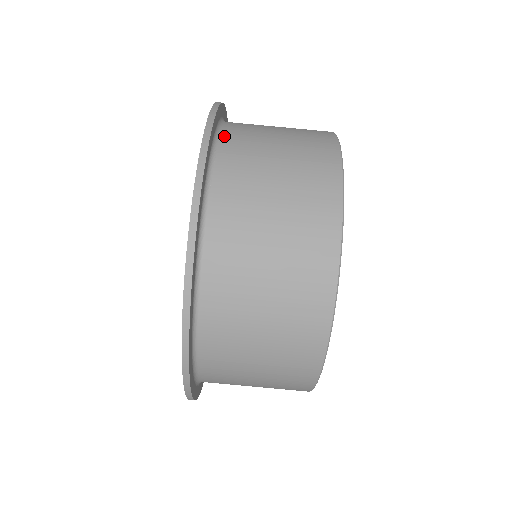
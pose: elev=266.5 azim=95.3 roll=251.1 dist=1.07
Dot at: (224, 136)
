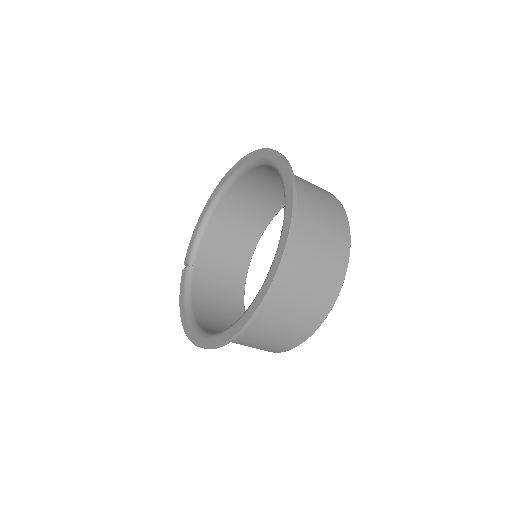
Dot at: occluded
